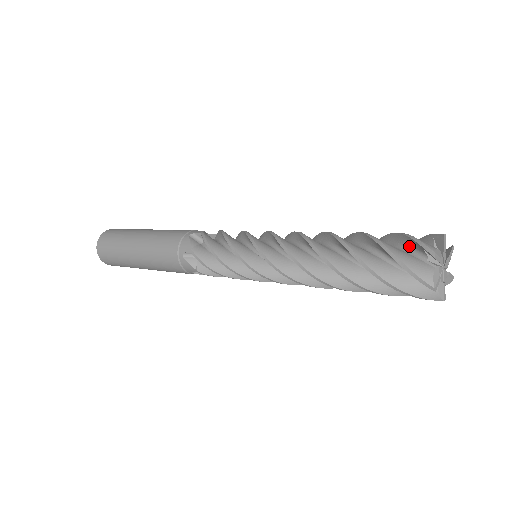
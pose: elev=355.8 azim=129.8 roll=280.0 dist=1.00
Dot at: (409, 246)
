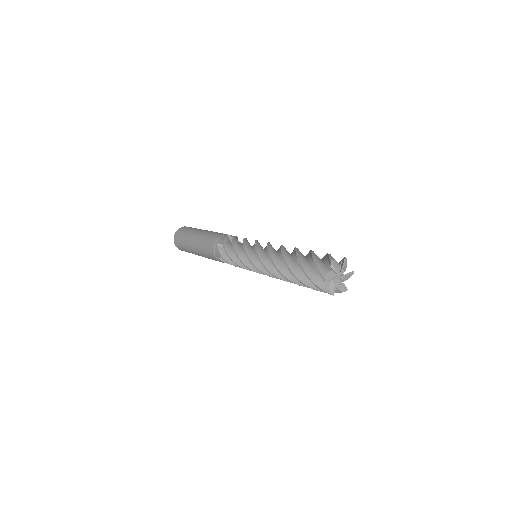
Dot at: occluded
